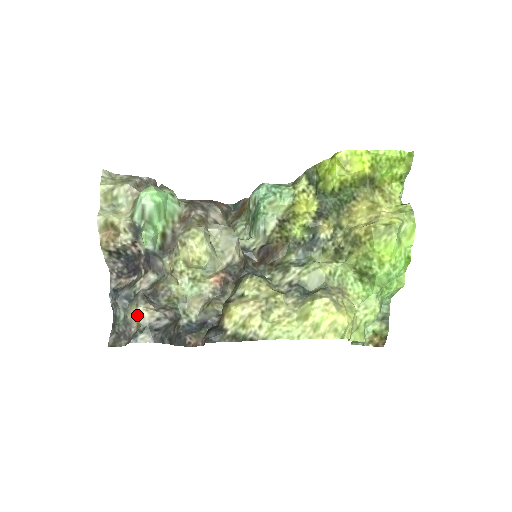
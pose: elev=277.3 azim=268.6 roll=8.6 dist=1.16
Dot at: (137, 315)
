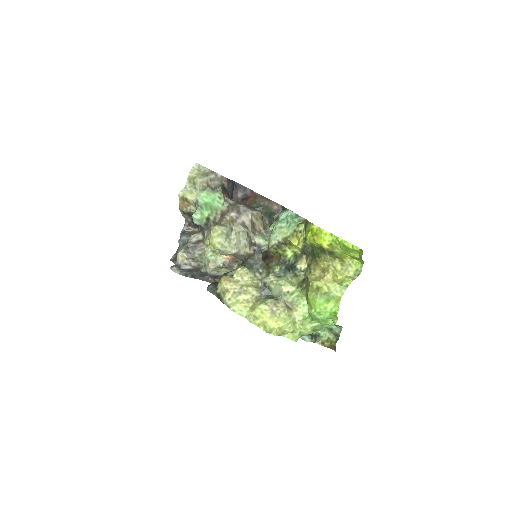
Dot at: (177, 256)
